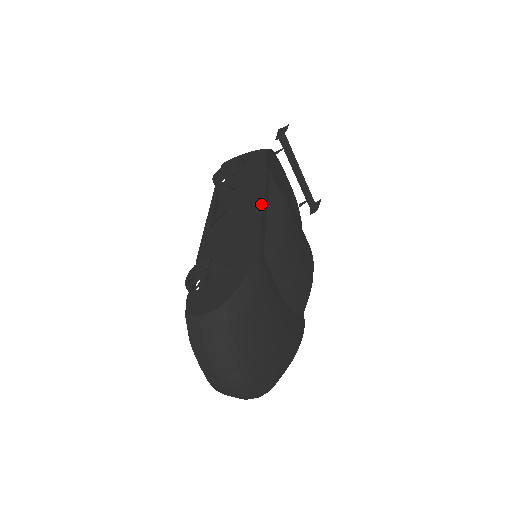
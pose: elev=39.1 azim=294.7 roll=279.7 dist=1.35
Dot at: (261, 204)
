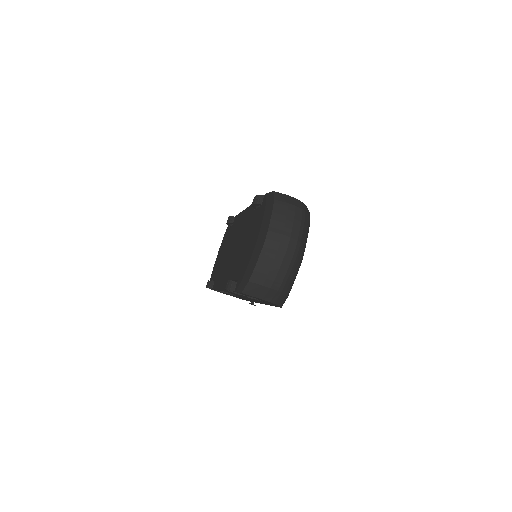
Dot at: occluded
